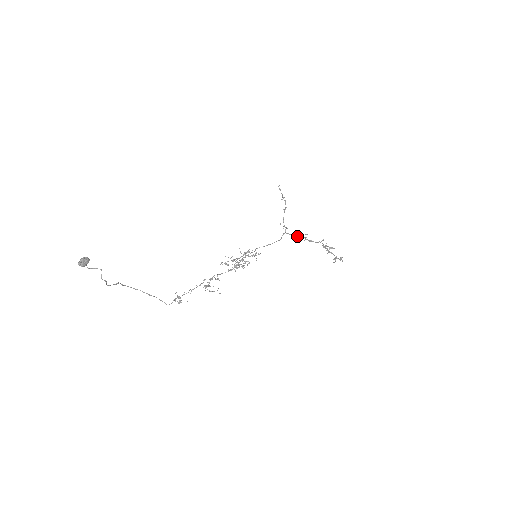
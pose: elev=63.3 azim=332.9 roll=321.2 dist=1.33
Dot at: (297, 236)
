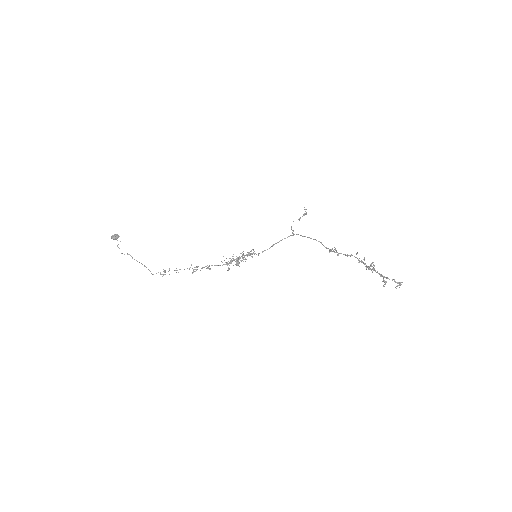
Dot at: (303, 236)
